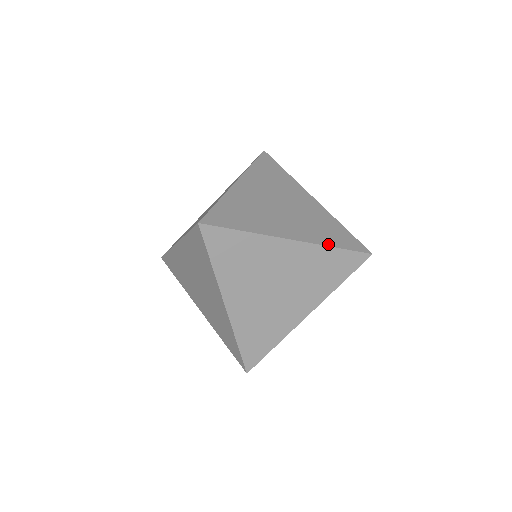
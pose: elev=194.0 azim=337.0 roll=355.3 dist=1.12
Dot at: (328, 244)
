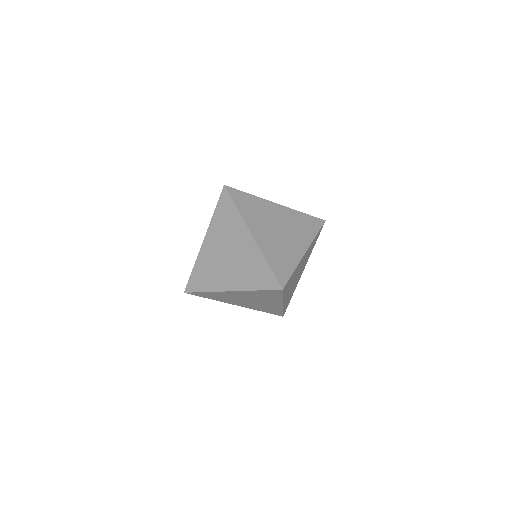
Dot at: (314, 236)
